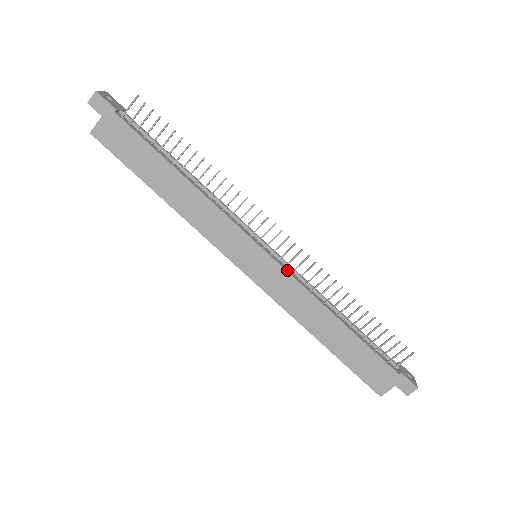
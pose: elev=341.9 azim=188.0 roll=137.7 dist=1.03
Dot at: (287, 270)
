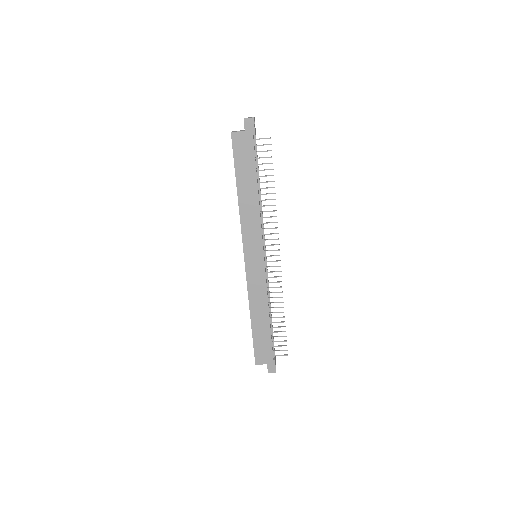
Dot at: (266, 275)
